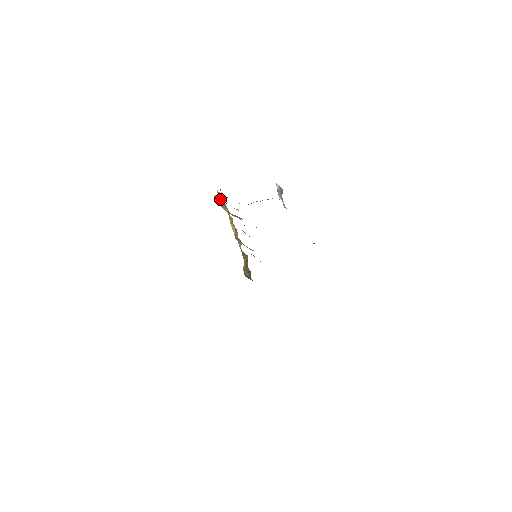
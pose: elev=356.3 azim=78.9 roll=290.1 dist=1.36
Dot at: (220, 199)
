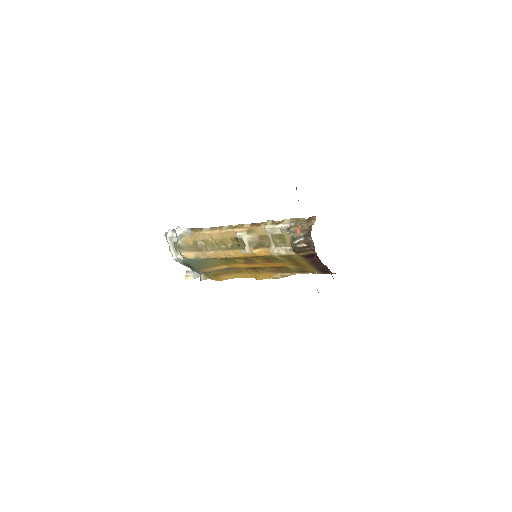
Dot at: (185, 230)
